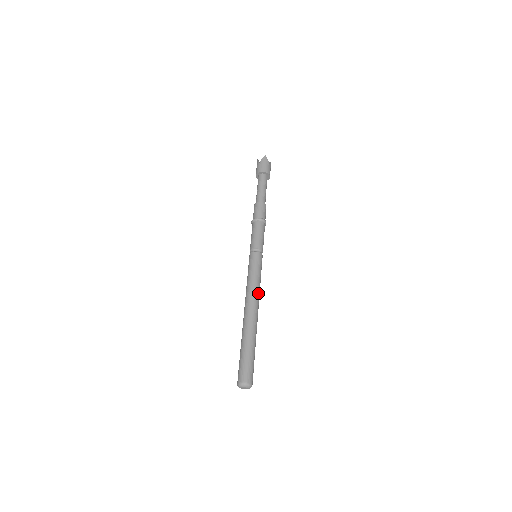
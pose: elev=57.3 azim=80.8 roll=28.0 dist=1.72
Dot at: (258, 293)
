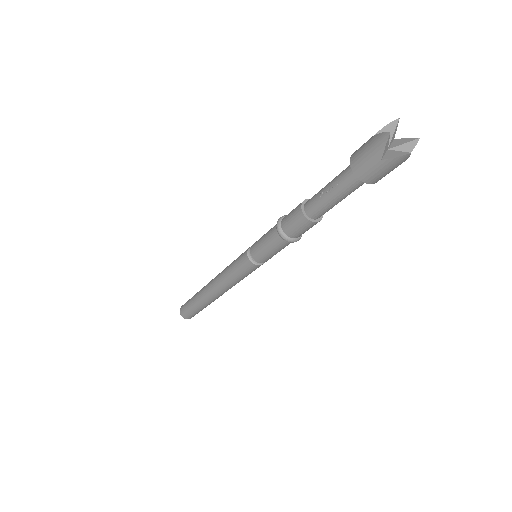
Dot at: occluded
